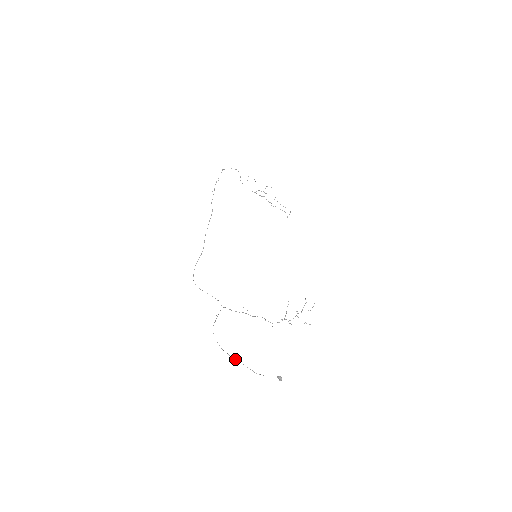
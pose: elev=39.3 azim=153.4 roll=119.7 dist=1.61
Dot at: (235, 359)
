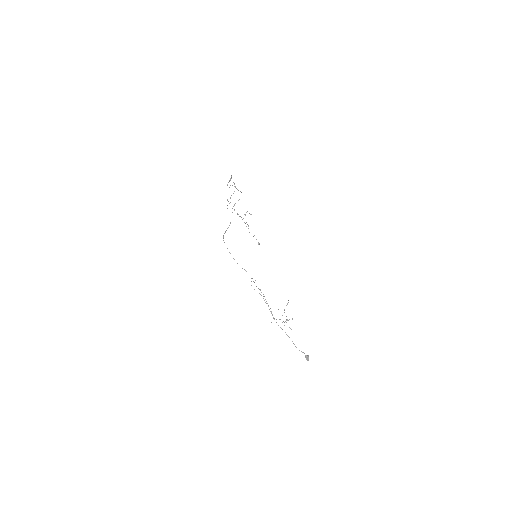
Dot at: occluded
